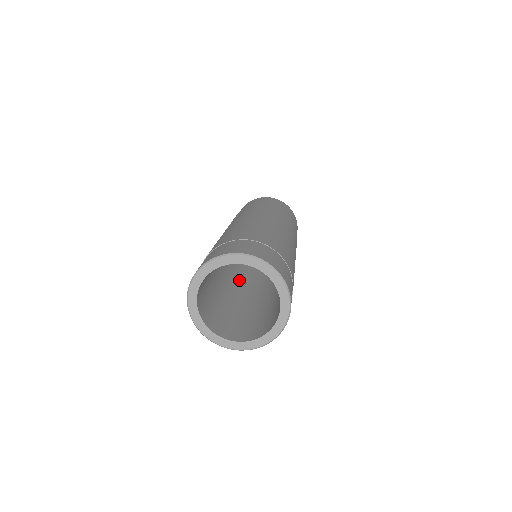
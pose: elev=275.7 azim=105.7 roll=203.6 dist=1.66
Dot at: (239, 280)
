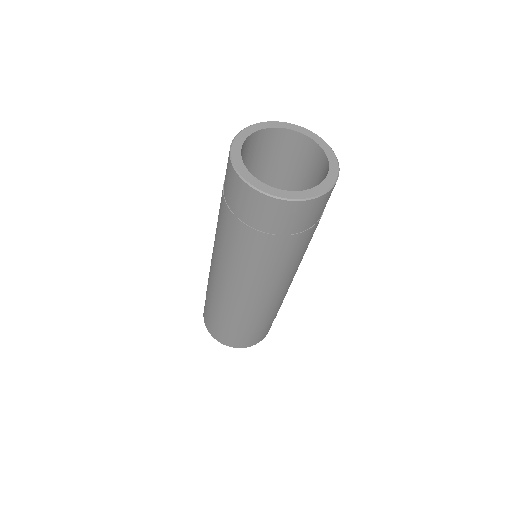
Dot at: occluded
